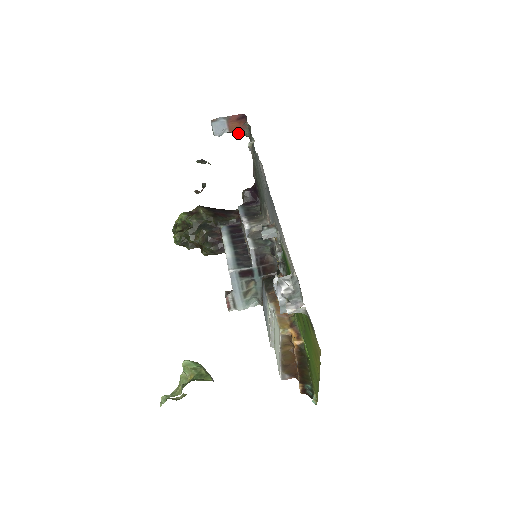
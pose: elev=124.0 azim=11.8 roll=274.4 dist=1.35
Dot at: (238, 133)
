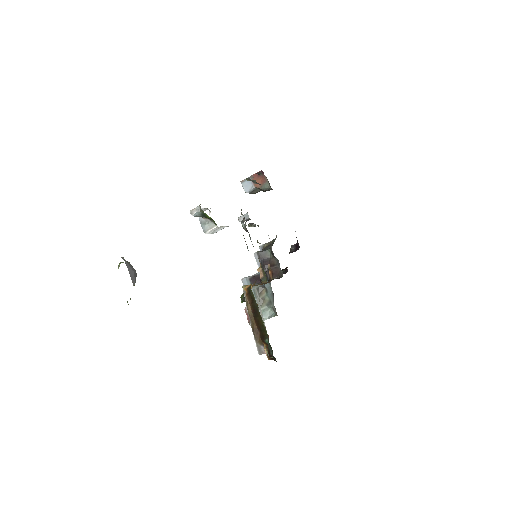
Dot at: (262, 187)
